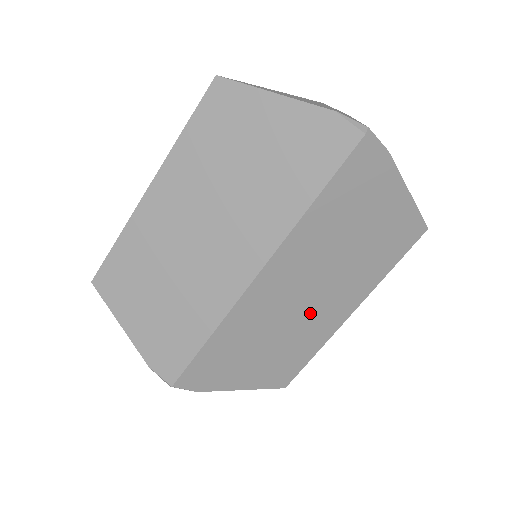
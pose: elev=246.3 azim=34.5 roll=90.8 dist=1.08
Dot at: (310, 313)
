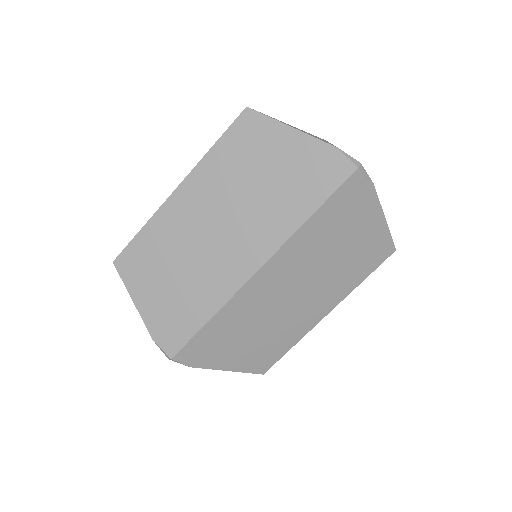
Dot at: (294, 309)
